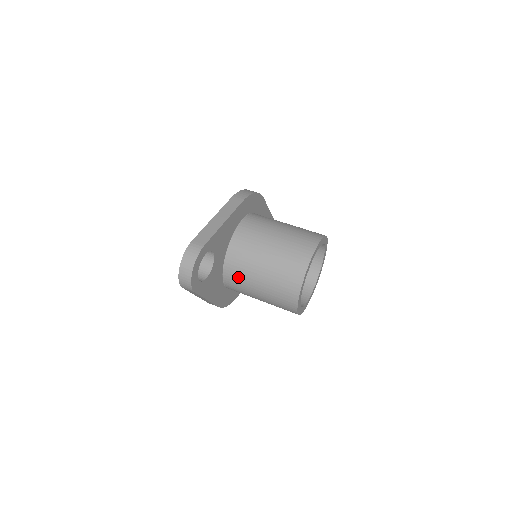
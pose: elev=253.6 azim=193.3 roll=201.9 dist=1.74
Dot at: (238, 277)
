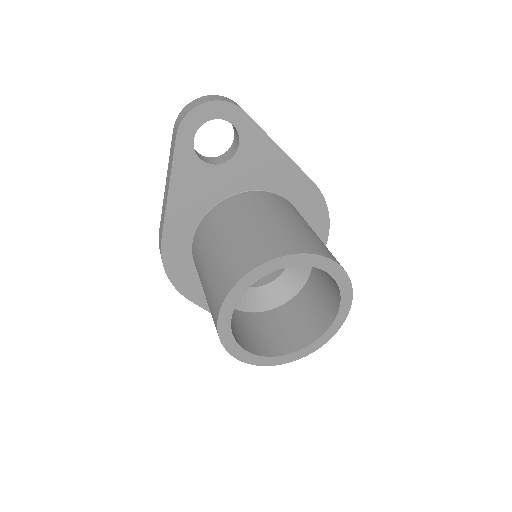
Dot at: (221, 217)
